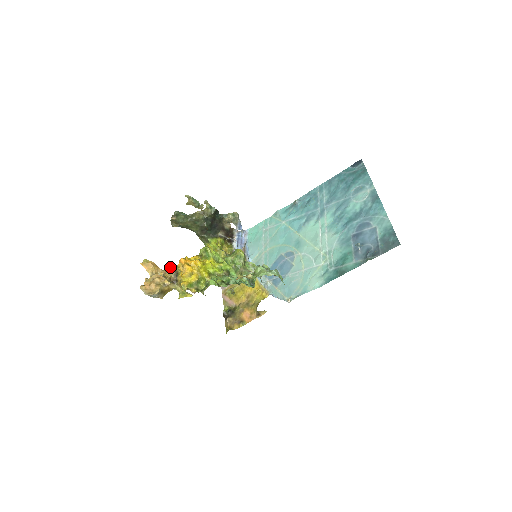
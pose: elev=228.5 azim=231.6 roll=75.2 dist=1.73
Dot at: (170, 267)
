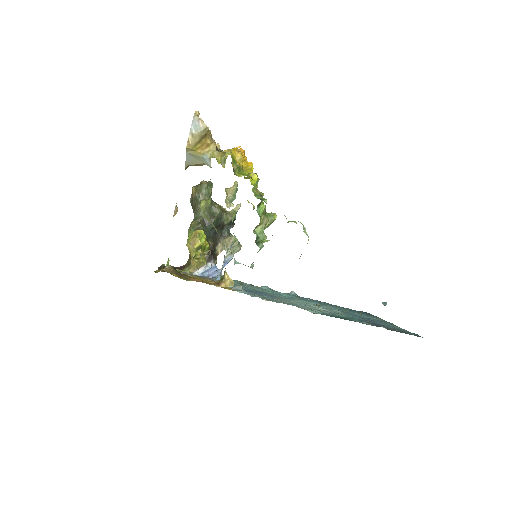
Dot at: (219, 148)
